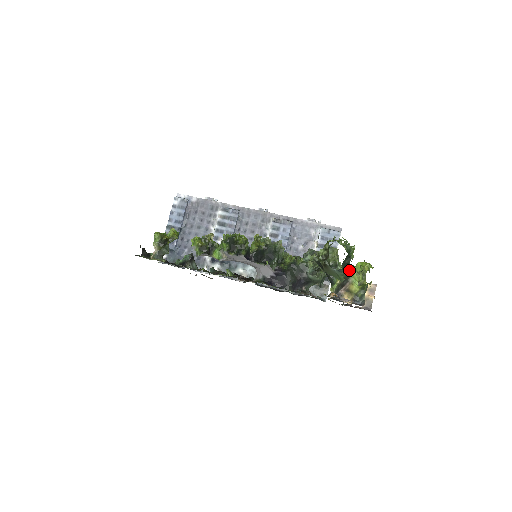
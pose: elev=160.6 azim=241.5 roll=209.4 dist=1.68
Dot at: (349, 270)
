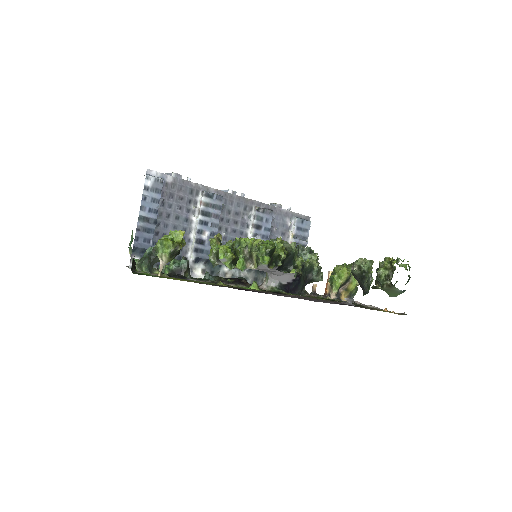
Dot at: (346, 269)
